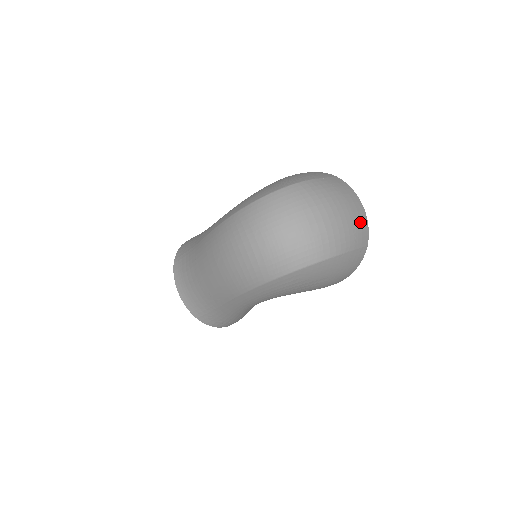
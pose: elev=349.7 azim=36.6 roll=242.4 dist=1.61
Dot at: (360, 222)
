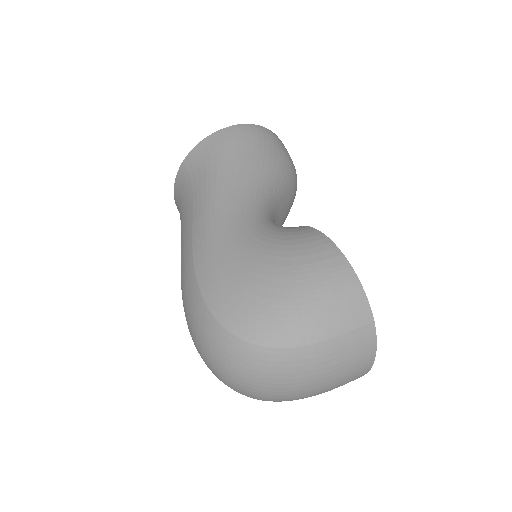
Dot at: (347, 382)
